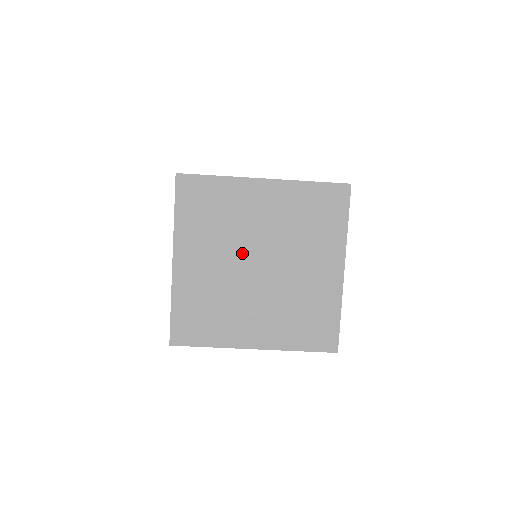
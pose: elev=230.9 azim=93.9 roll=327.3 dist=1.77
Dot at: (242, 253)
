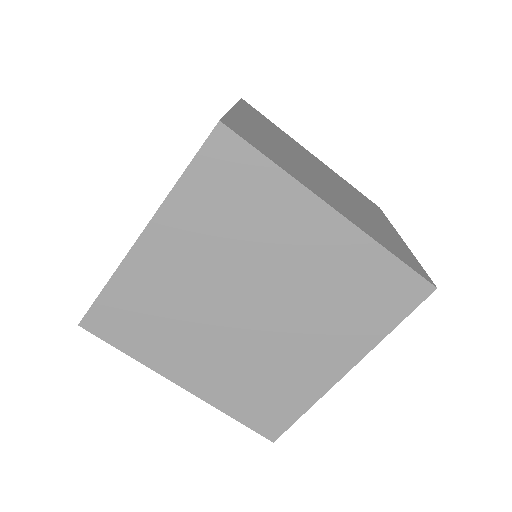
Dot at: (240, 280)
